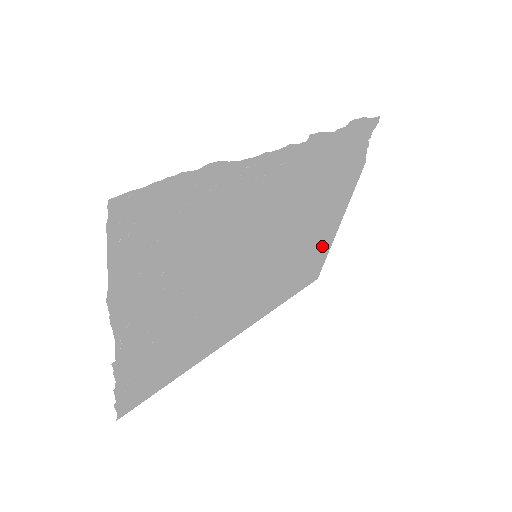
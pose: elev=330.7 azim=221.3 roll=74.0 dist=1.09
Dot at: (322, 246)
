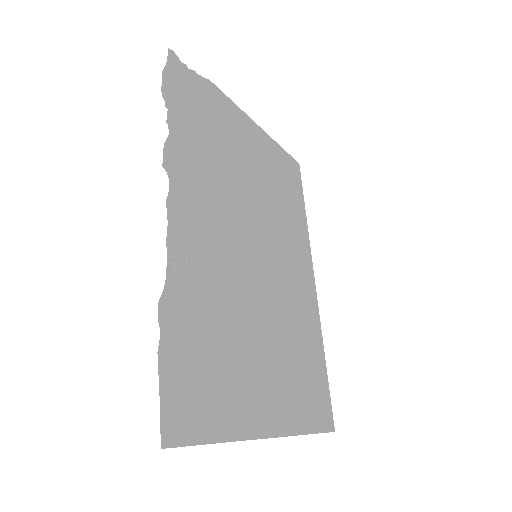
Dot at: (272, 157)
